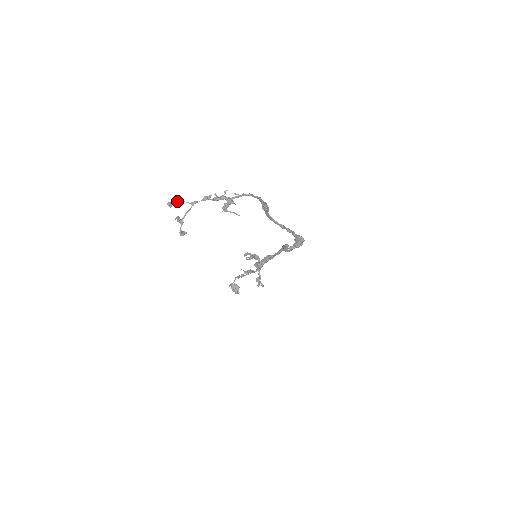
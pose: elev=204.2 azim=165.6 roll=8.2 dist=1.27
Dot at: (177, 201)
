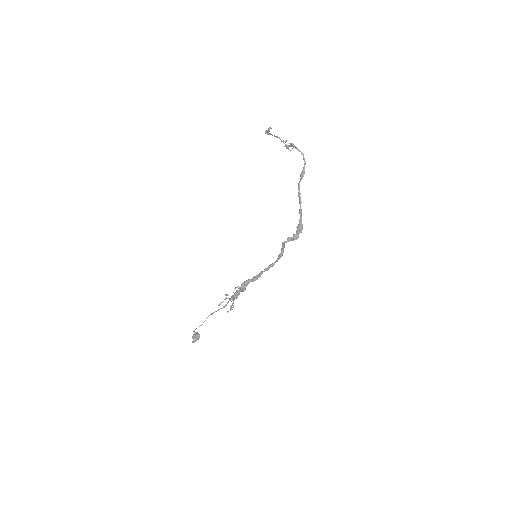
Dot at: occluded
